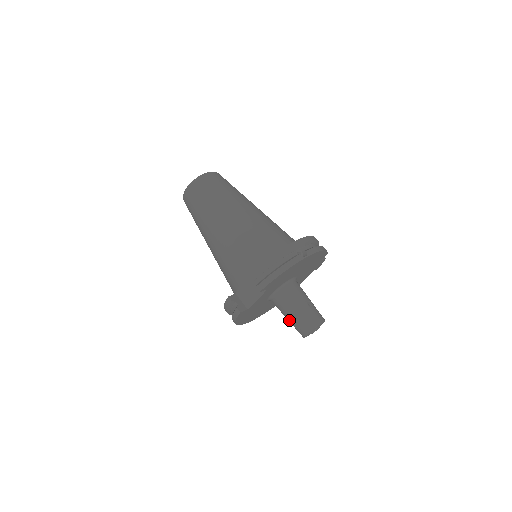
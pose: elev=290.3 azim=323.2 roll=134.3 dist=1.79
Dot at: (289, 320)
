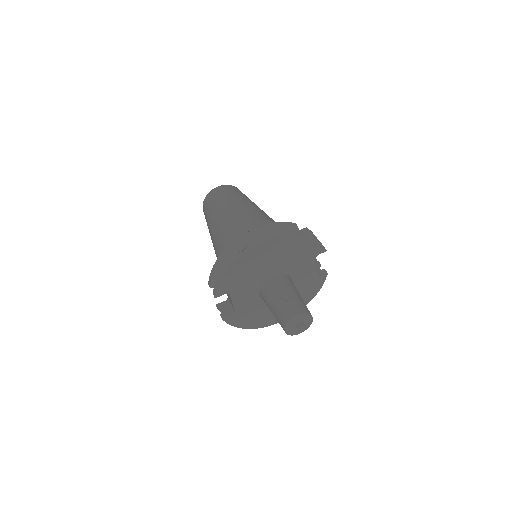
Dot at: occluded
